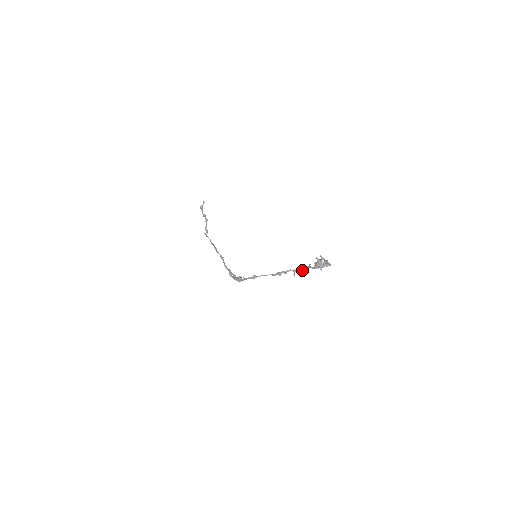
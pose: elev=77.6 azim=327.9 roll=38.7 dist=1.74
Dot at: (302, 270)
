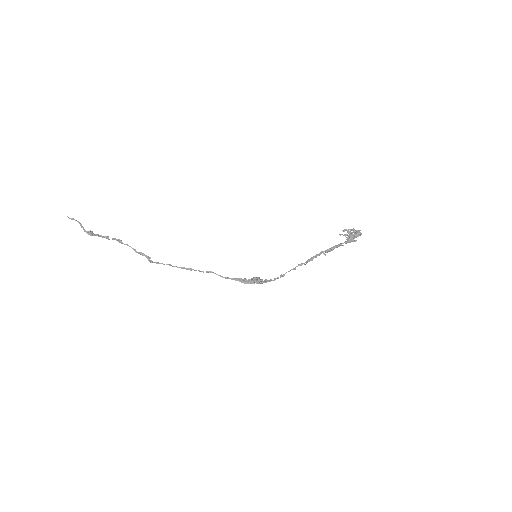
Dot at: occluded
